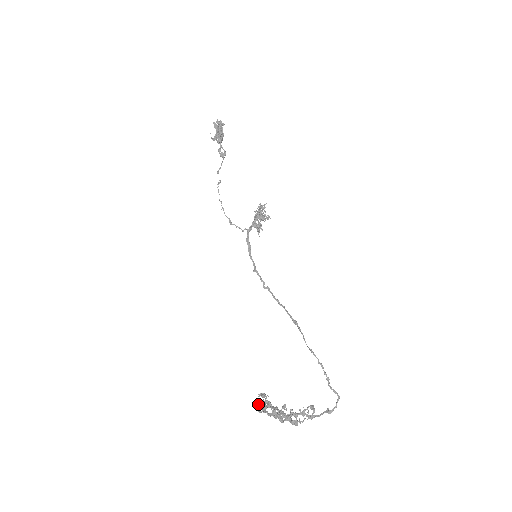
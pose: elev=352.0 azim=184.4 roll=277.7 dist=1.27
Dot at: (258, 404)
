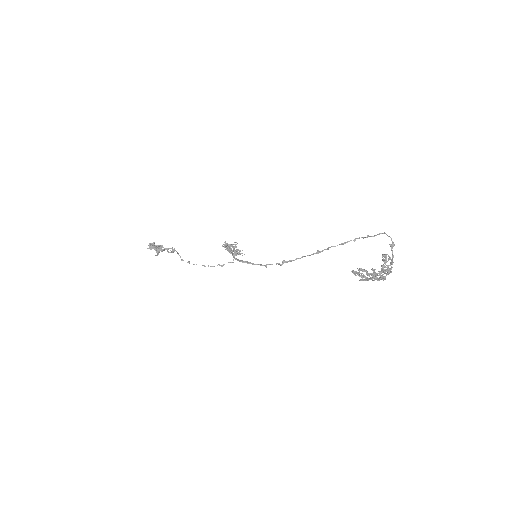
Dot at: occluded
